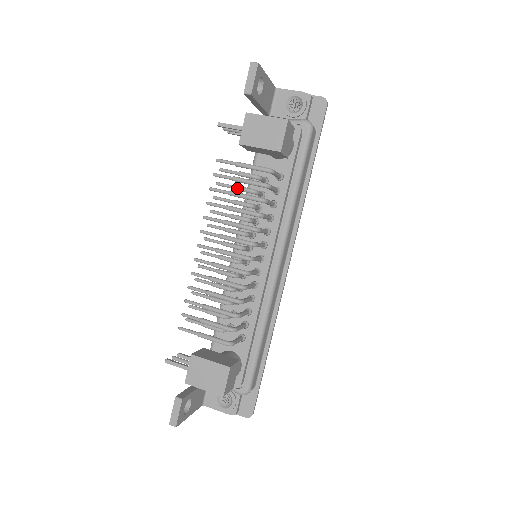
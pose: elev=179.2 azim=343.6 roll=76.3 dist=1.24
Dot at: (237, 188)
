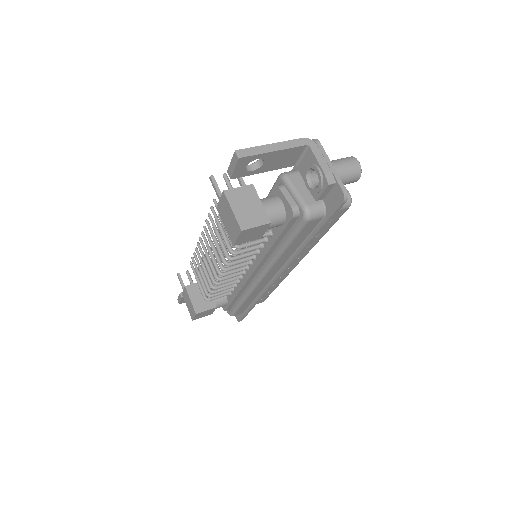
Dot at: occluded
